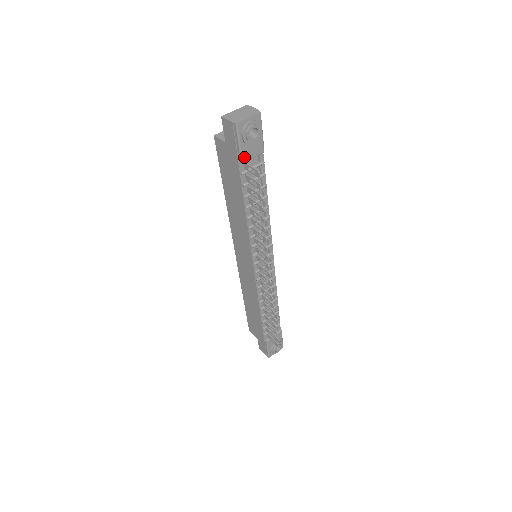
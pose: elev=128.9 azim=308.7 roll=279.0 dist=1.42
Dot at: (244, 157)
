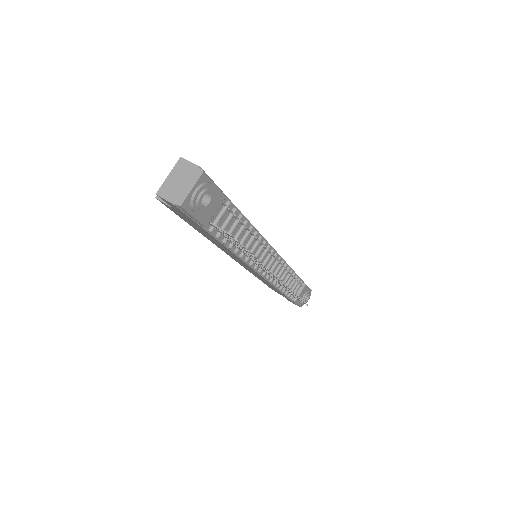
Dot at: (205, 221)
